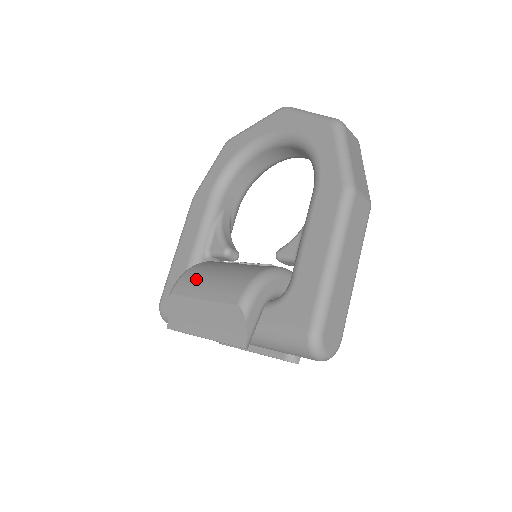
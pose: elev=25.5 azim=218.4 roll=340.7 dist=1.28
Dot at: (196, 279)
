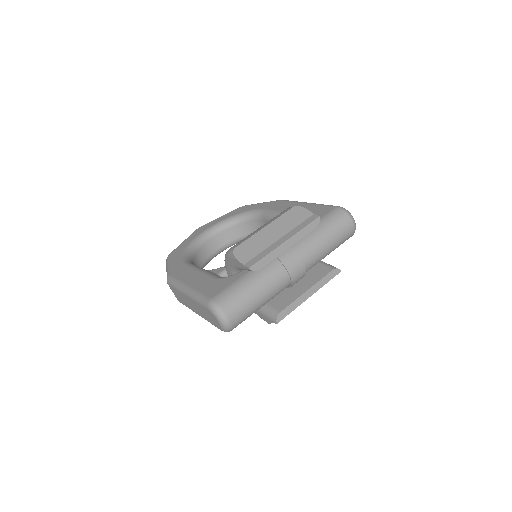
Dot at: occluded
